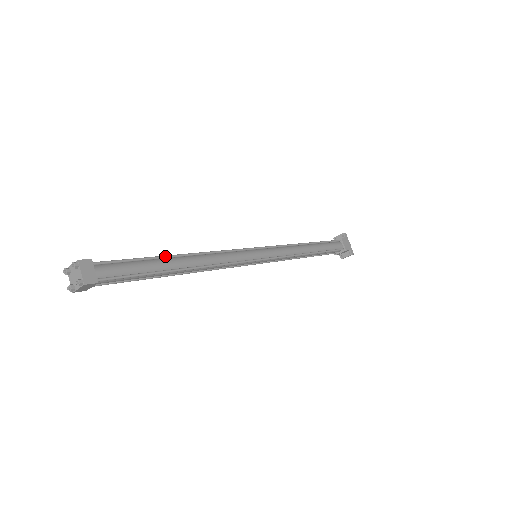
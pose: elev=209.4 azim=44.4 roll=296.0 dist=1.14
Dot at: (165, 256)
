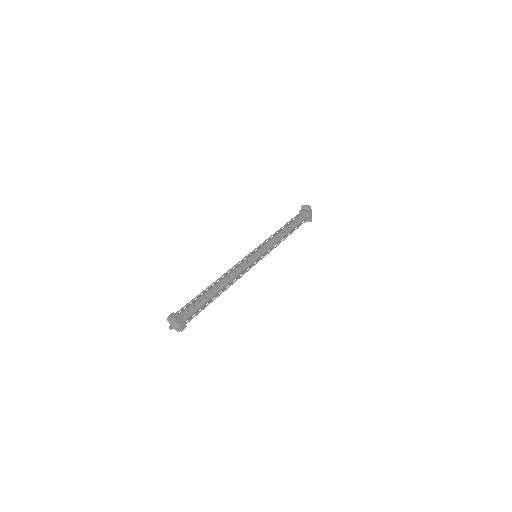
Dot at: (214, 291)
